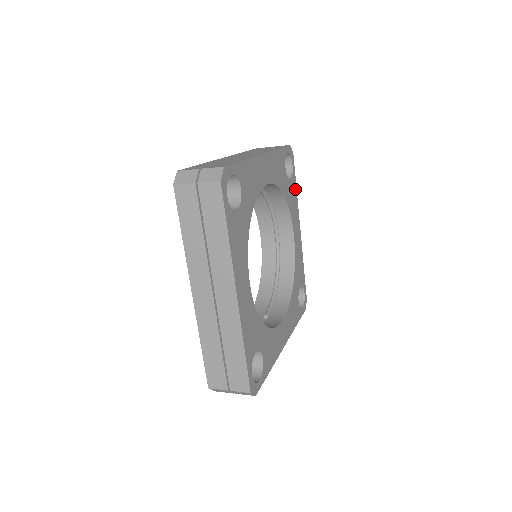
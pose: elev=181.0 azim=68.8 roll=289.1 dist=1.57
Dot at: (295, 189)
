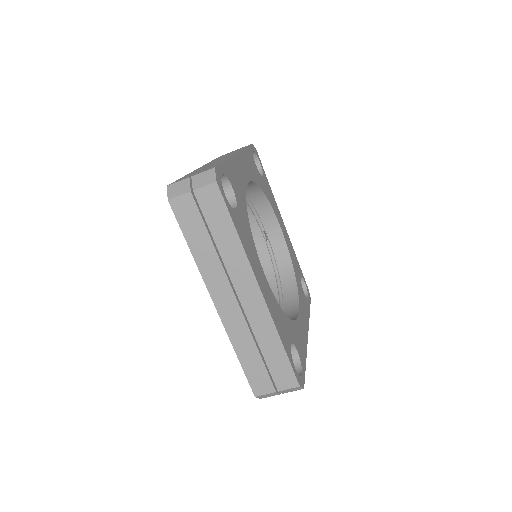
Dot at: (308, 310)
